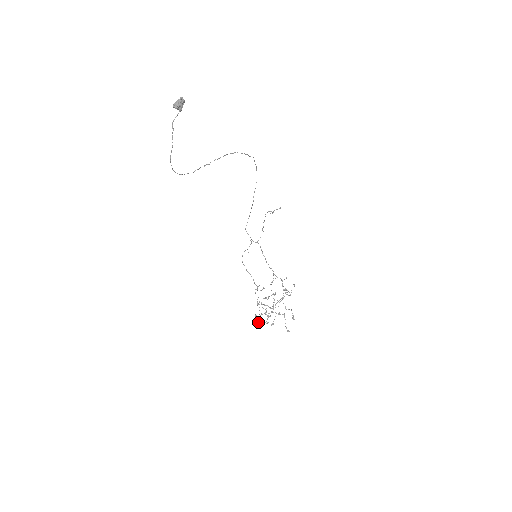
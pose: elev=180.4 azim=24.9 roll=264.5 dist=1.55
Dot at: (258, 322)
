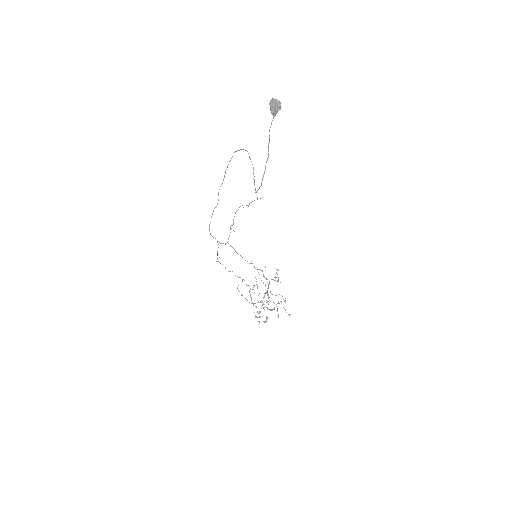
Dot at: (259, 321)
